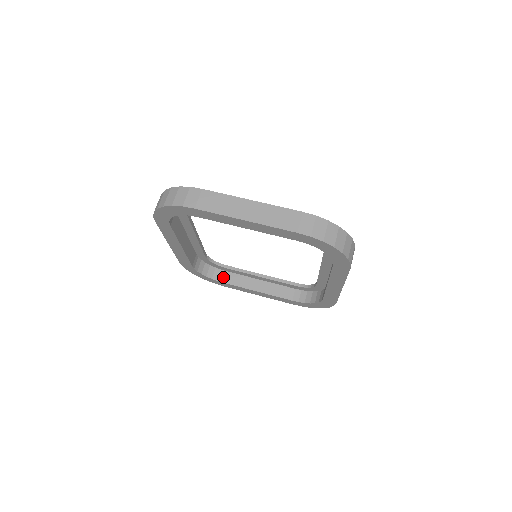
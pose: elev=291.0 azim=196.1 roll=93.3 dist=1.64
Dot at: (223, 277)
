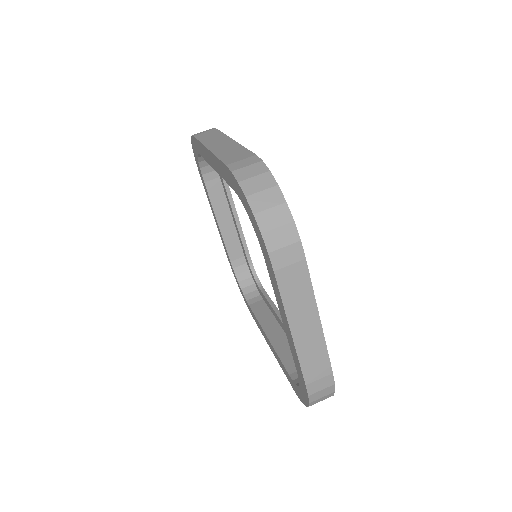
Dot at: (210, 177)
